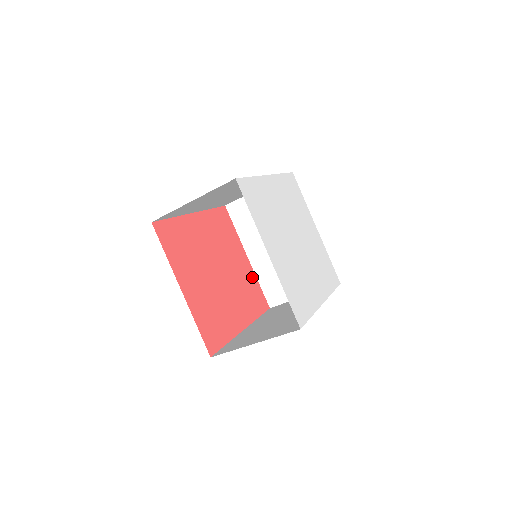
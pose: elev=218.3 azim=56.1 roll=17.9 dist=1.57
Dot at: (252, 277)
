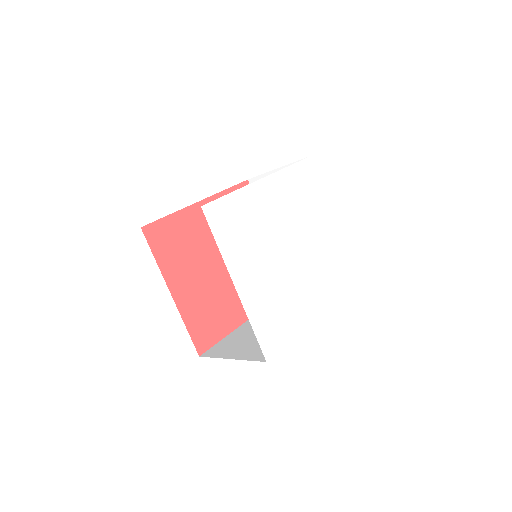
Dot at: occluded
